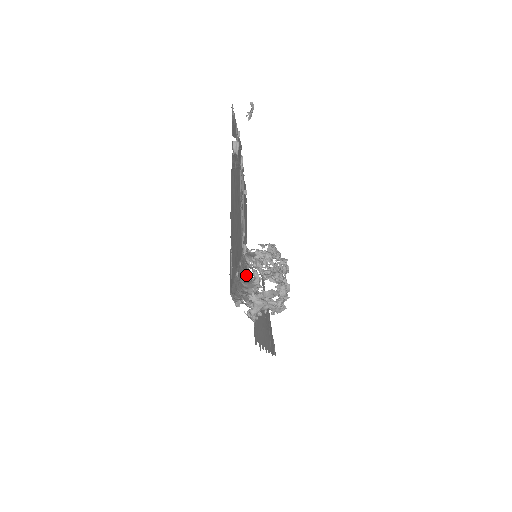
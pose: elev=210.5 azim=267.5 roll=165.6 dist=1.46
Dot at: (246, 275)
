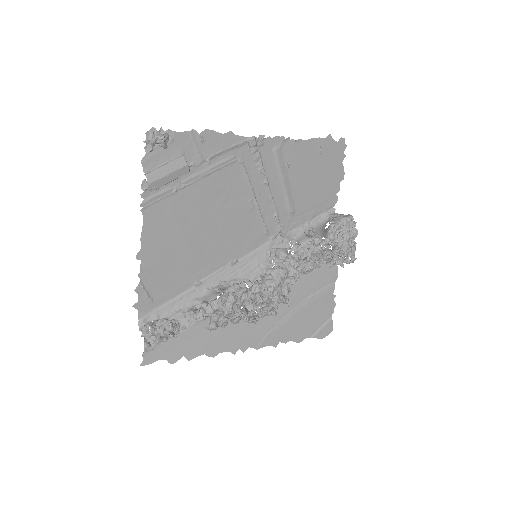
Dot at: (245, 272)
